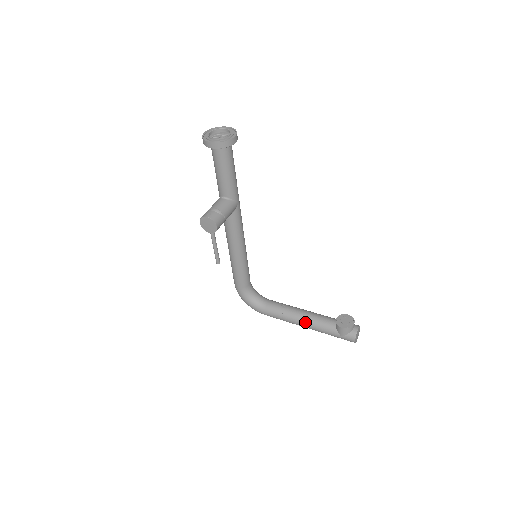
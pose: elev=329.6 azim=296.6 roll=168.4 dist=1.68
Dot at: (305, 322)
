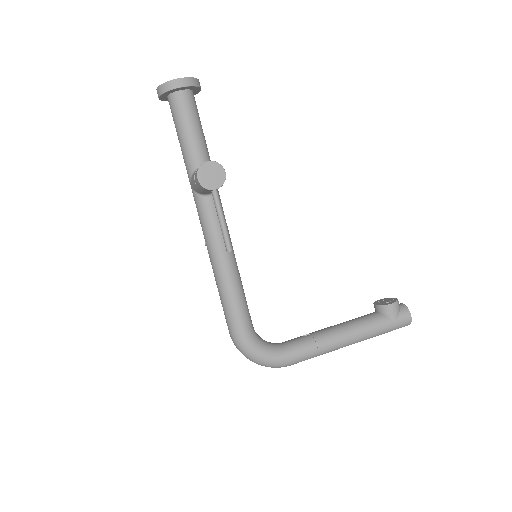
Dot at: (347, 331)
